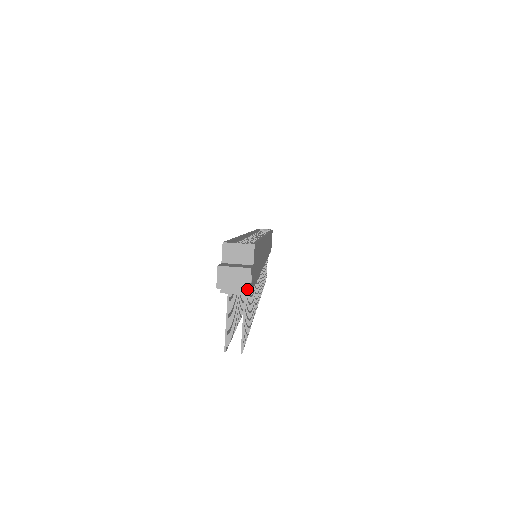
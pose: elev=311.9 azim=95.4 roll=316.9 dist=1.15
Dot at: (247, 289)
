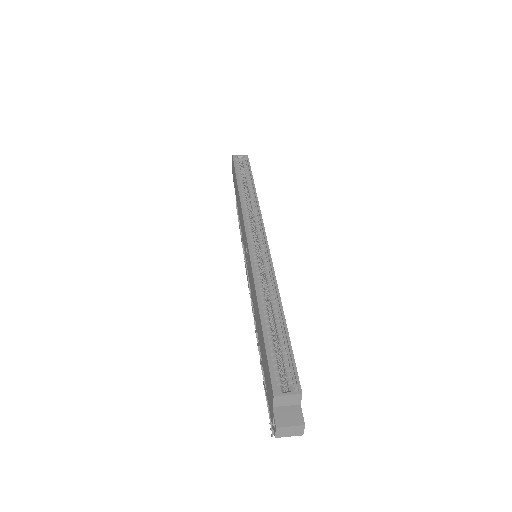
Dot at: (301, 435)
